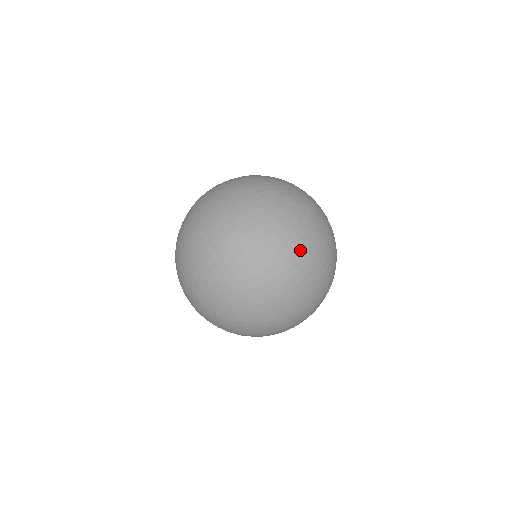
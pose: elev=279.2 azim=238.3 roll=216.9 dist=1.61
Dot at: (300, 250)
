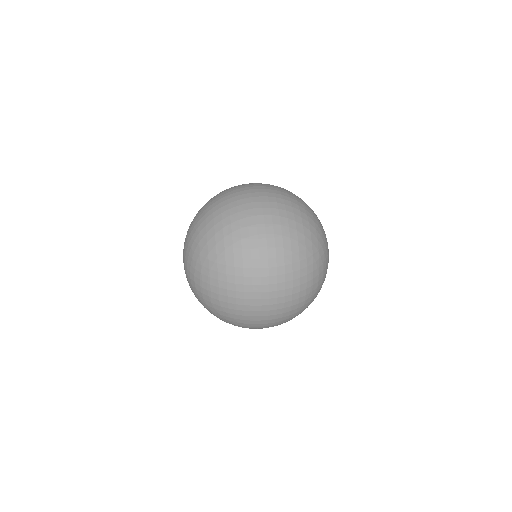
Dot at: (294, 249)
